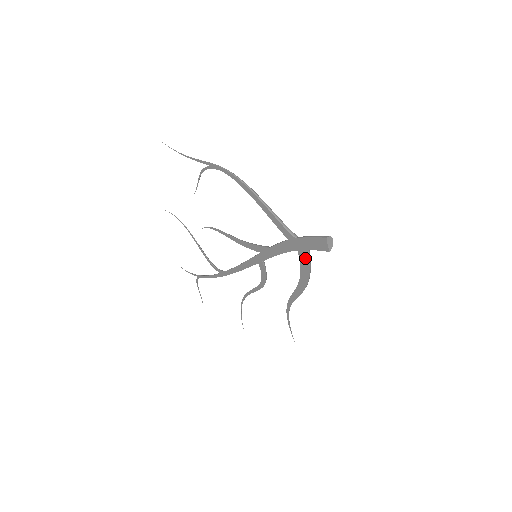
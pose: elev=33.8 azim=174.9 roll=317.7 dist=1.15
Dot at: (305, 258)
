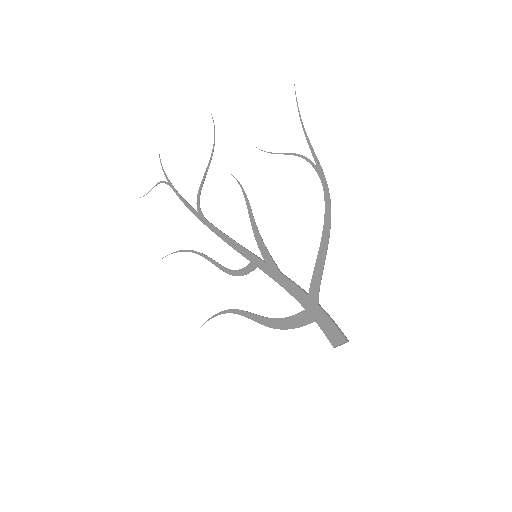
Dot at: (304, 320)
